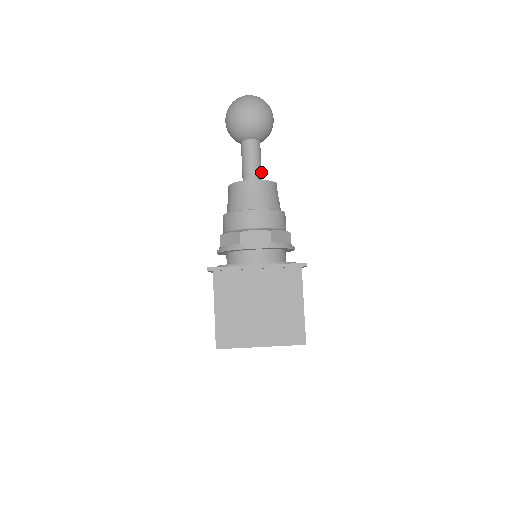
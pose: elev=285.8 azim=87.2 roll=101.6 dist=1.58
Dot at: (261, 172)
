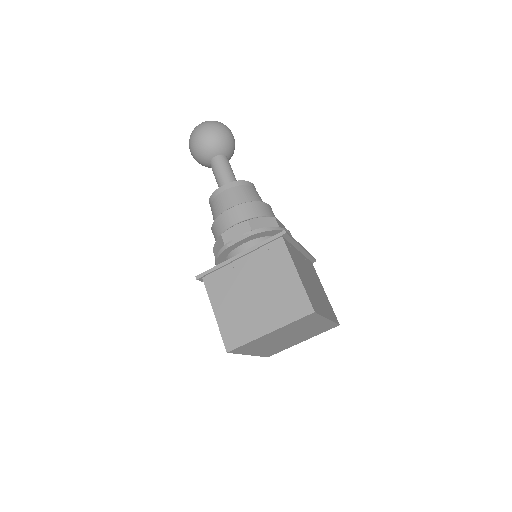
Dot at: (235, 180)
